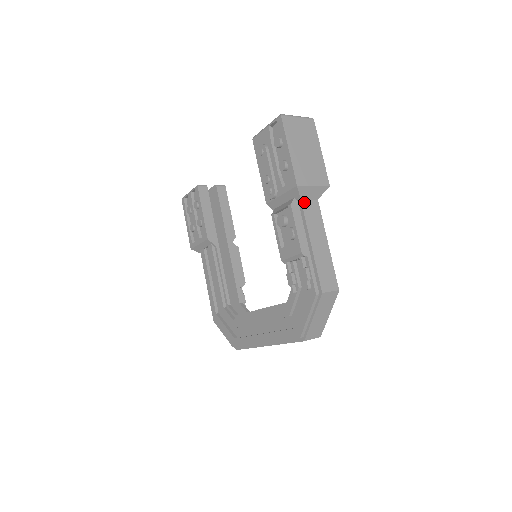
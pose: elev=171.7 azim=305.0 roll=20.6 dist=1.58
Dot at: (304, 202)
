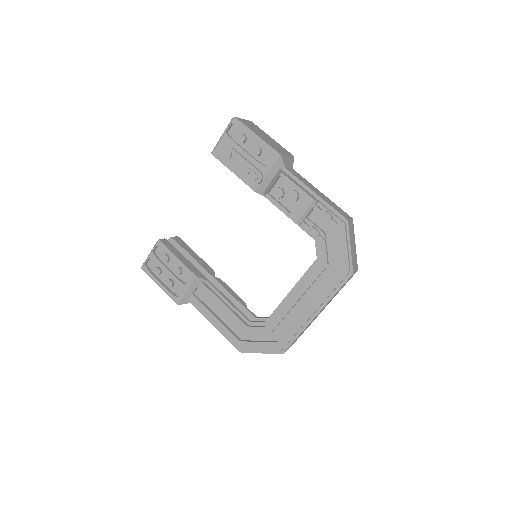
Dot at: (288, 169)
